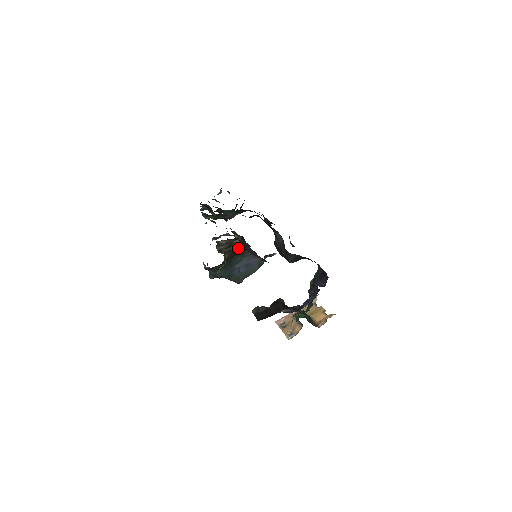
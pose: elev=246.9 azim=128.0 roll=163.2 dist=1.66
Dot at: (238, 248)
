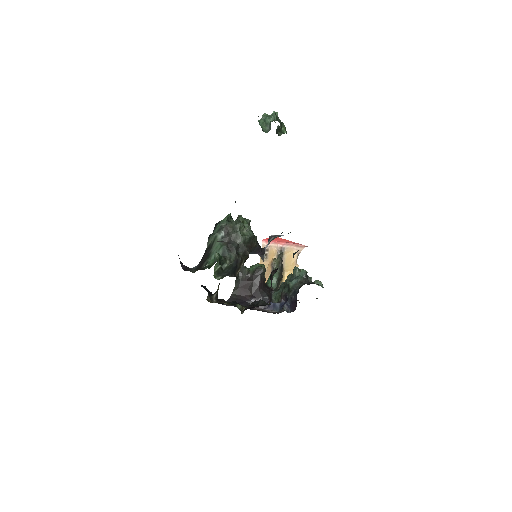
Dot at: occluded
